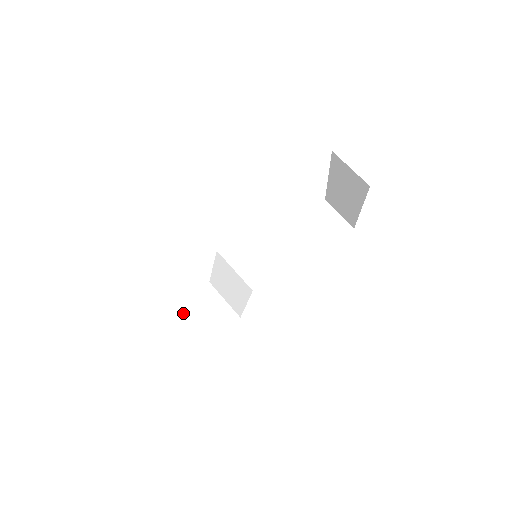
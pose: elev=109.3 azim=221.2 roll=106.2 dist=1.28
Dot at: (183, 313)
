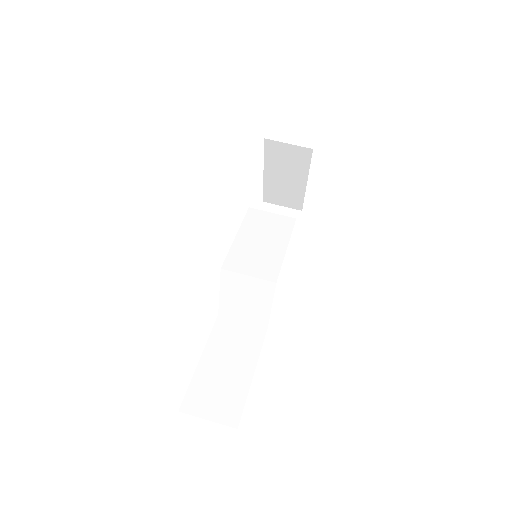
Dot at: (215, 353)
